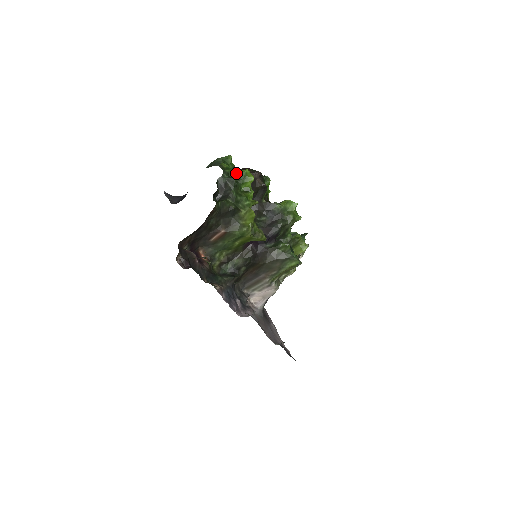
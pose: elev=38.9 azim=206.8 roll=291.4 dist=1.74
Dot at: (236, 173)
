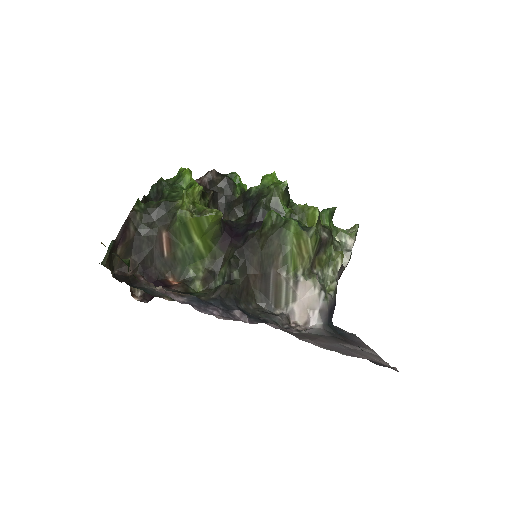
Dot at: (173, 179)
